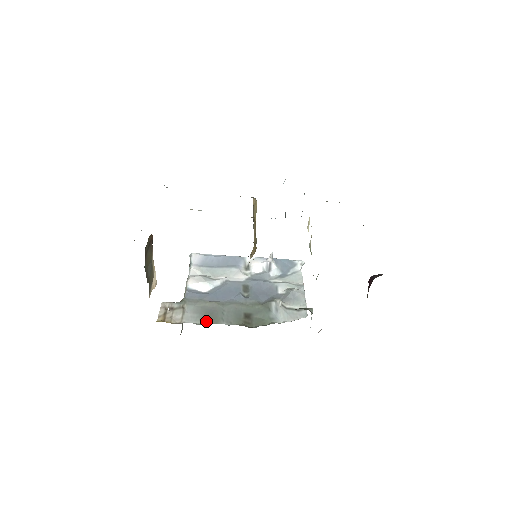
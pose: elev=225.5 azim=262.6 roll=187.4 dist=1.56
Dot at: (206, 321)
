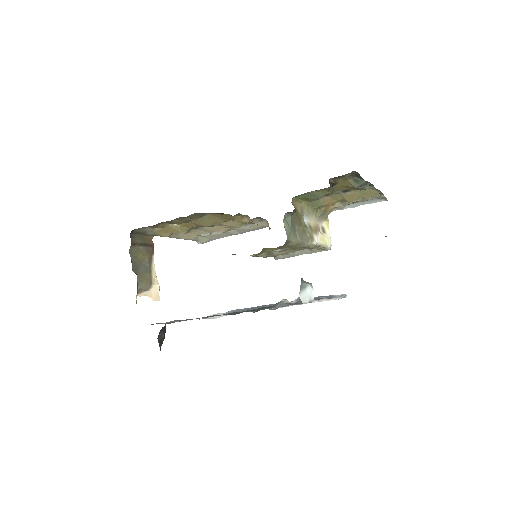
Dot at: (192, 319)
